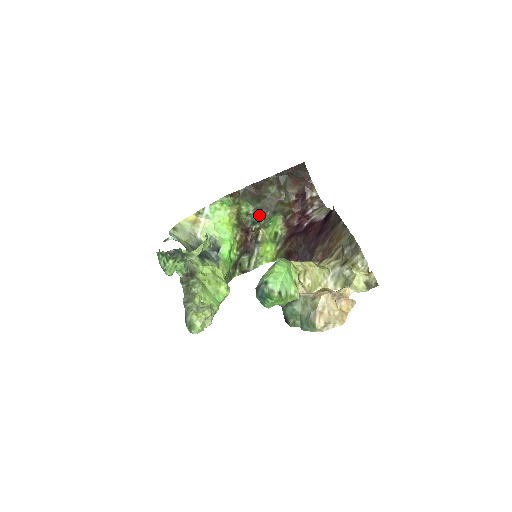
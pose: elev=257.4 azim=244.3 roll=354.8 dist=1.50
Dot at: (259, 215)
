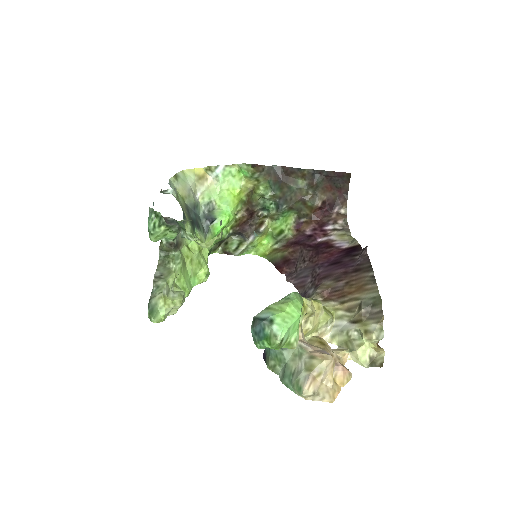
Dot at: (273, 203)
